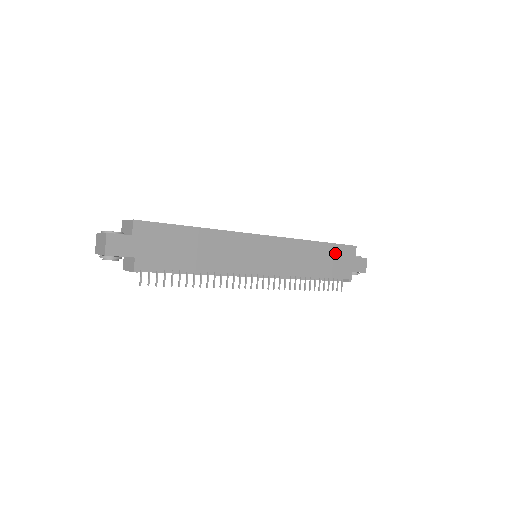
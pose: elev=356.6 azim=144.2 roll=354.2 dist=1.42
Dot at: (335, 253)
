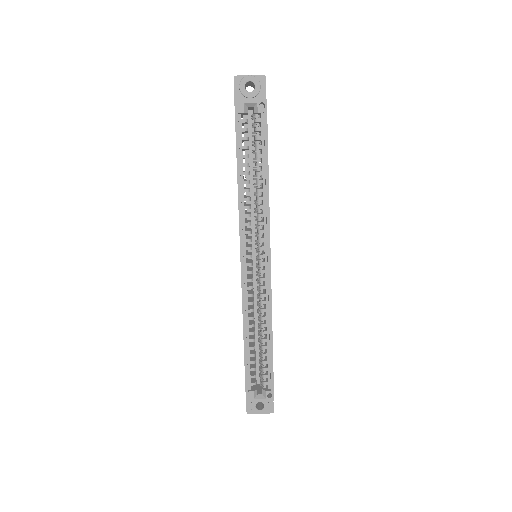
Dot at: occluded
